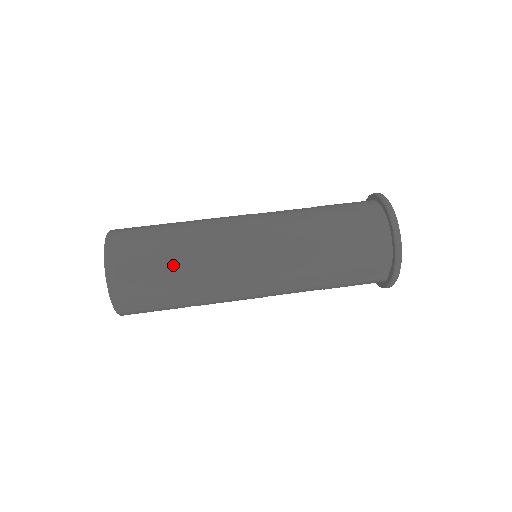
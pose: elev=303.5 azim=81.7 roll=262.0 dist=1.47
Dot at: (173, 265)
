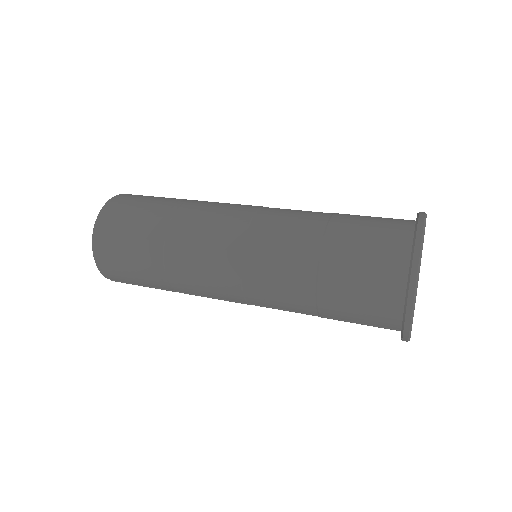
Dot at: (172, 200)
